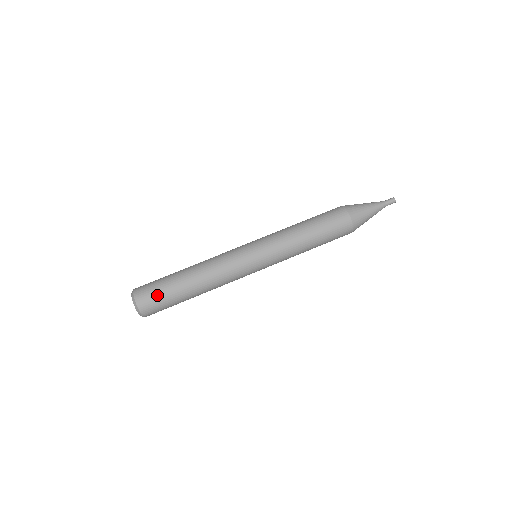
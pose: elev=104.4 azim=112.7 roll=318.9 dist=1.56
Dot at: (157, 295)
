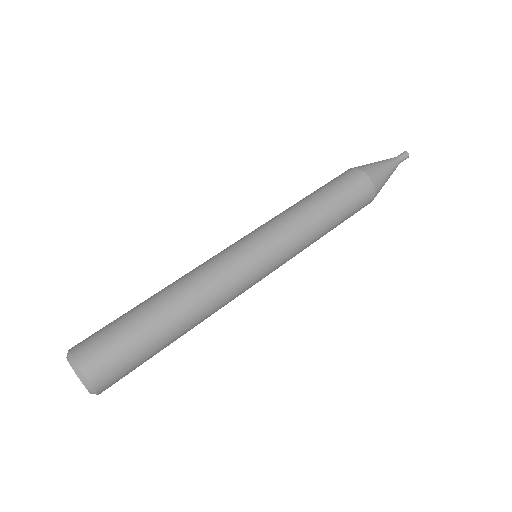
Dot at: (118, 348)
